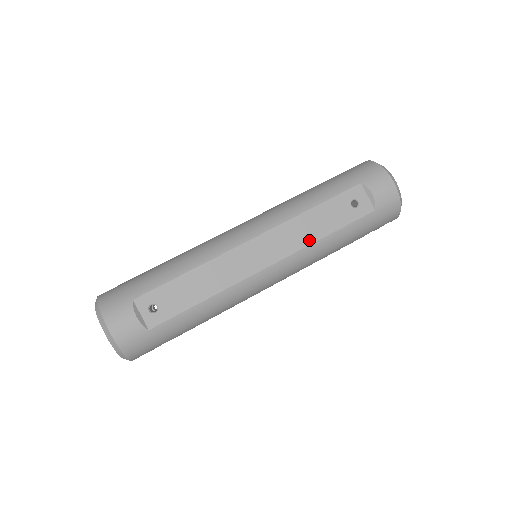
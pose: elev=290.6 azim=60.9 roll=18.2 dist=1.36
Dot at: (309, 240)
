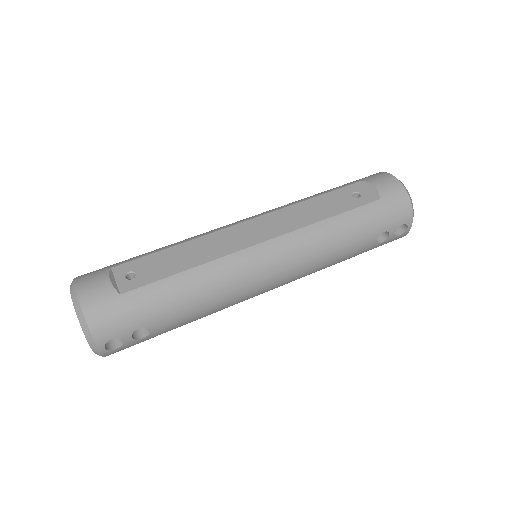
Dot at: (308, 221)
